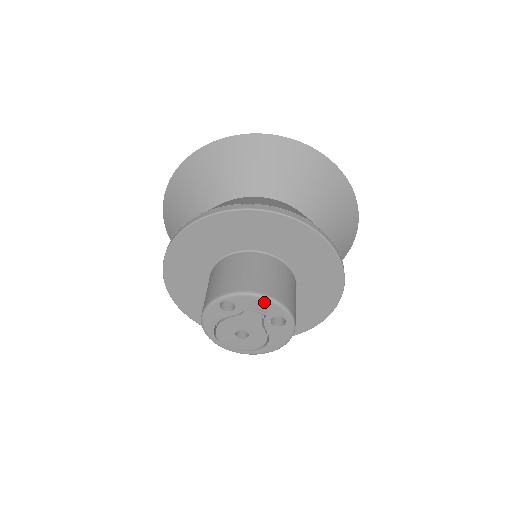
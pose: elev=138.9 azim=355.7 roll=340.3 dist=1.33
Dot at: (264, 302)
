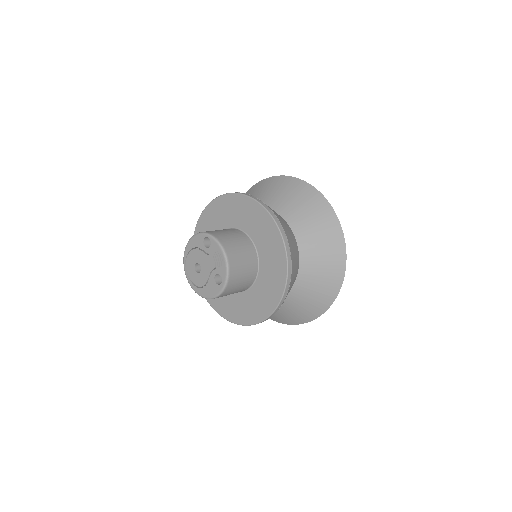
Dot at: (223, 260)
